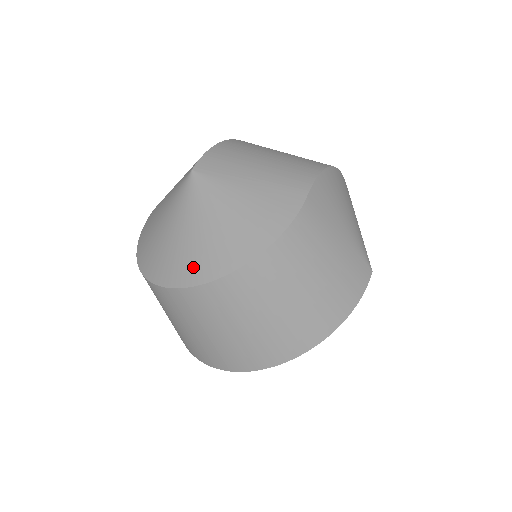
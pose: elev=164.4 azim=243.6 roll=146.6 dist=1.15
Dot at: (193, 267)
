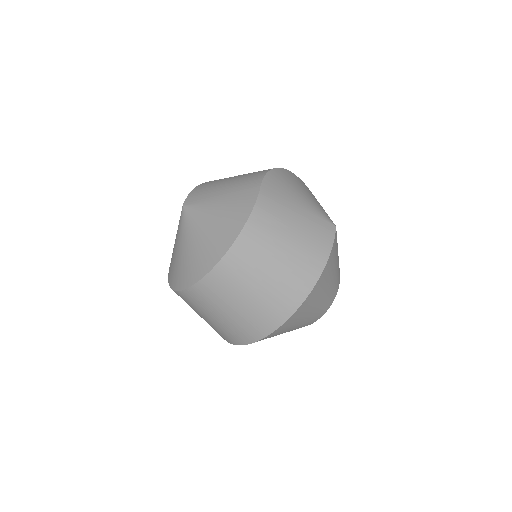
Dot at: (201, 264)
